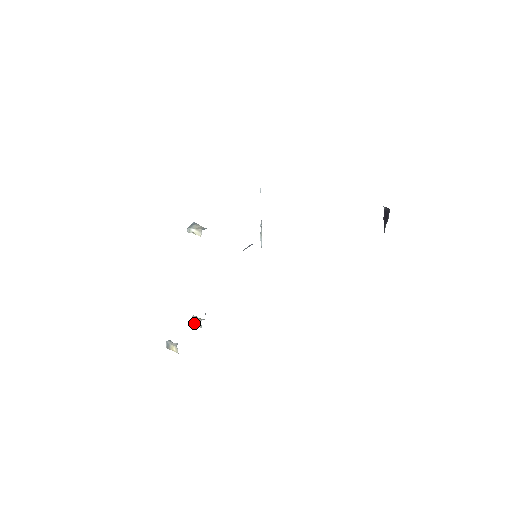
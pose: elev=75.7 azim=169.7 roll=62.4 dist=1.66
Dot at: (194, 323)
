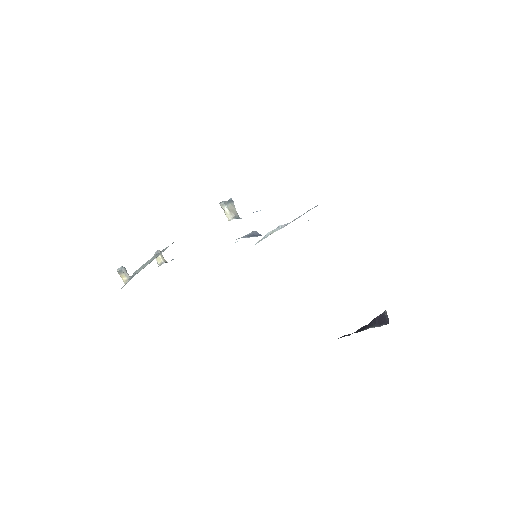
Dot at: occluded
